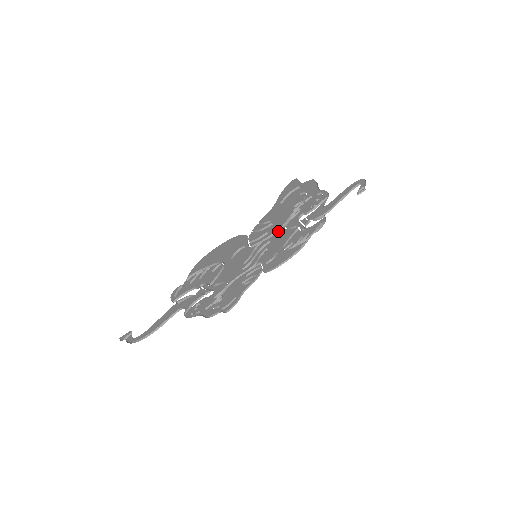
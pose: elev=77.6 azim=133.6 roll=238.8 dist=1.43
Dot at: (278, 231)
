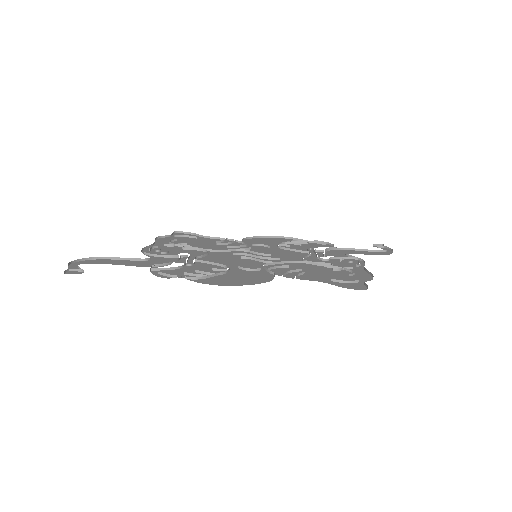
Dot at: occluded
